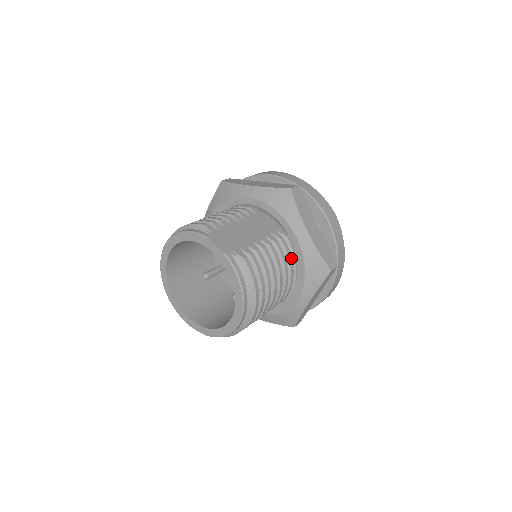
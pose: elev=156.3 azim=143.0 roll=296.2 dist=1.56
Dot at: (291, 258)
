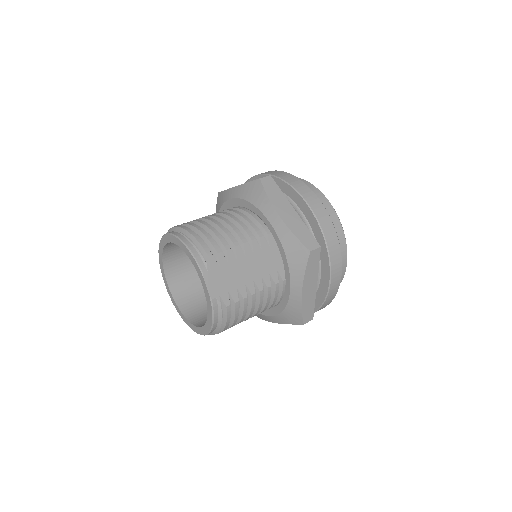
Dot at: (276, 298)
